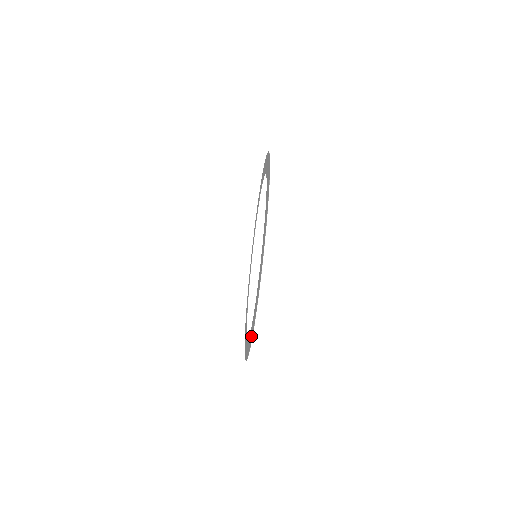
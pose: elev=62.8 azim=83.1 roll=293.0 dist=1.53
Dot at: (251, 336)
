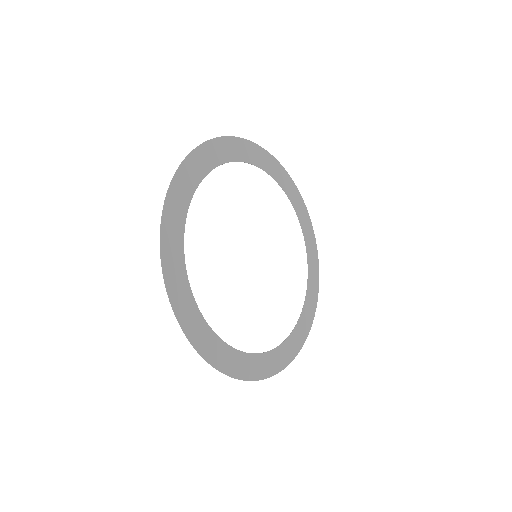
Dot at: (291, 352)
